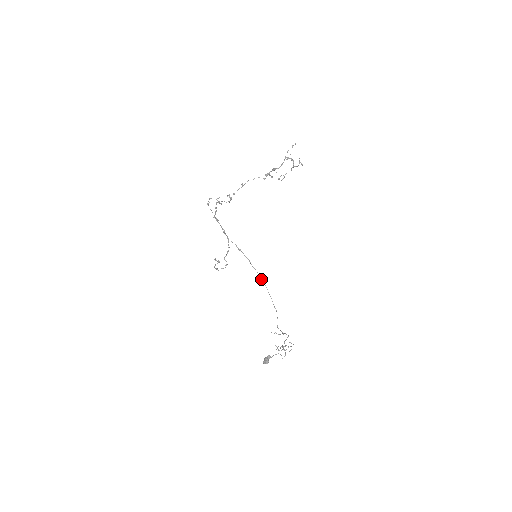
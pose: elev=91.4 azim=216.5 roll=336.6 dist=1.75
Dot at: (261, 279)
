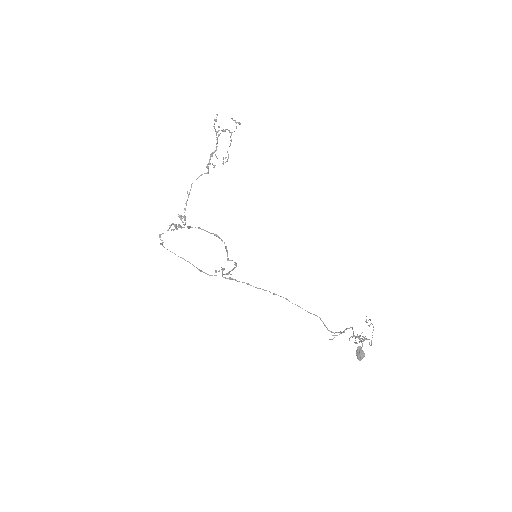
Dot at: (274, 294)
